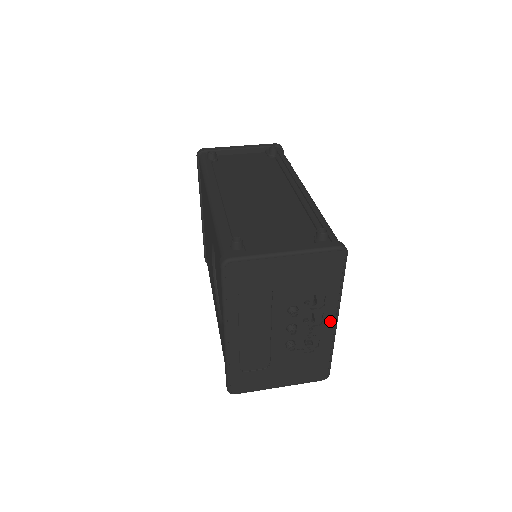
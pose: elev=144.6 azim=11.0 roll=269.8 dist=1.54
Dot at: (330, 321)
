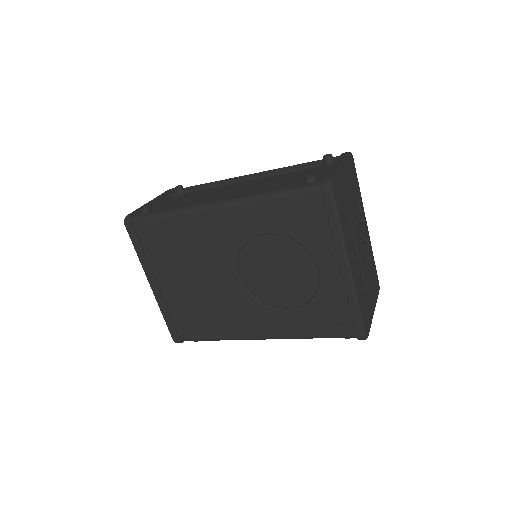
Dot at: (366, 225)
